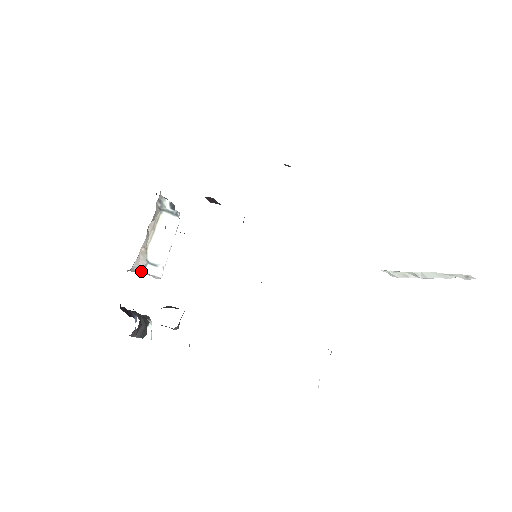
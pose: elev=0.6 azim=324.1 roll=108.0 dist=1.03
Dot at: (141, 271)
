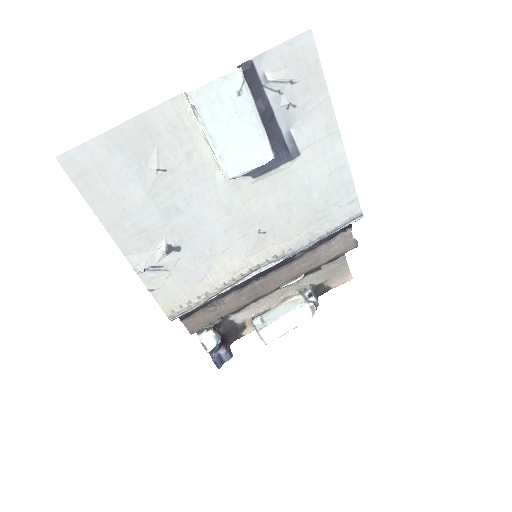
Dot at: (253, 320)
